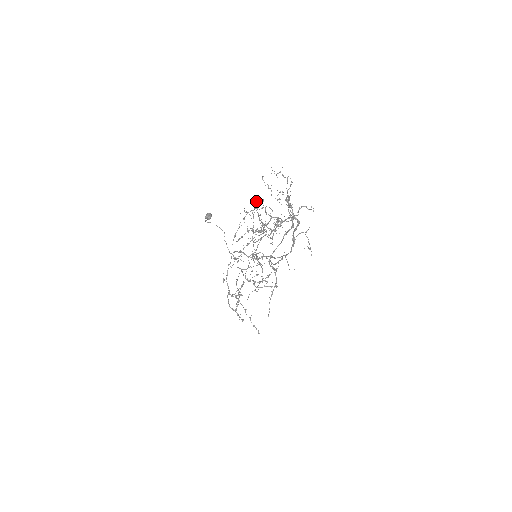
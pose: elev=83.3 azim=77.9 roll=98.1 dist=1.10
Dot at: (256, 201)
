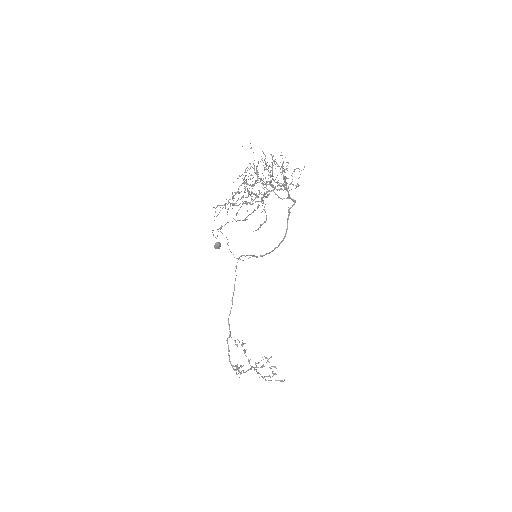
Dot at: occluded
